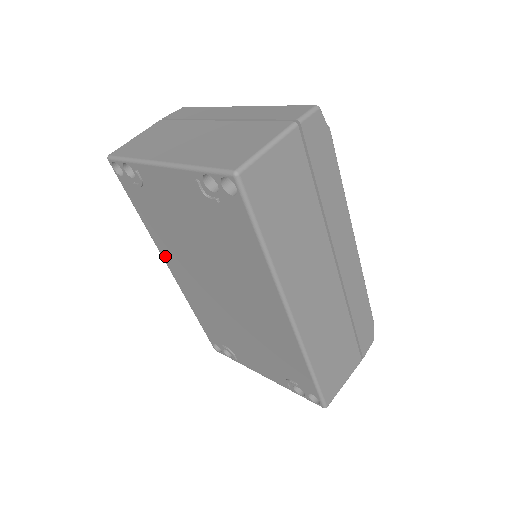
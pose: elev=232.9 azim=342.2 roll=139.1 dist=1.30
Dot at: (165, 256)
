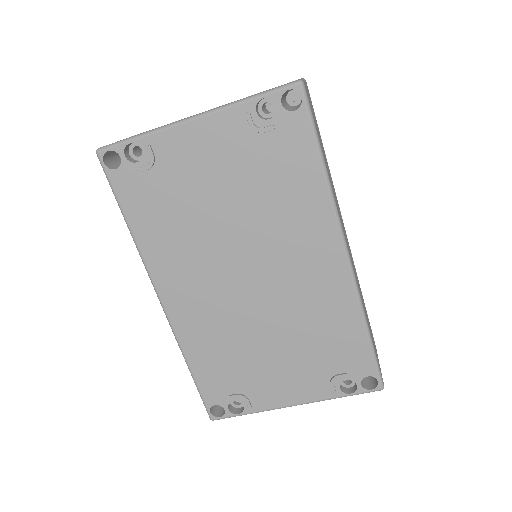
Dot at: (159, 277)
